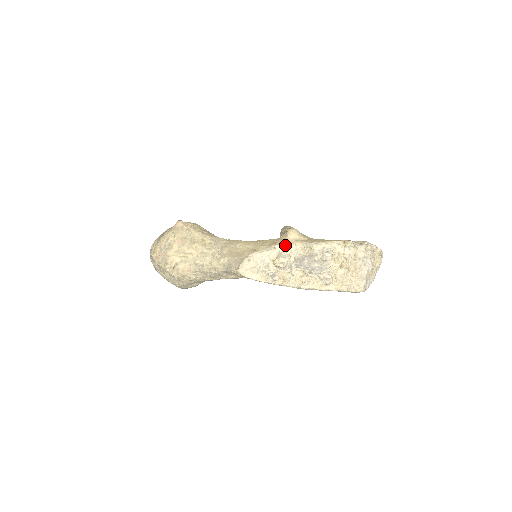
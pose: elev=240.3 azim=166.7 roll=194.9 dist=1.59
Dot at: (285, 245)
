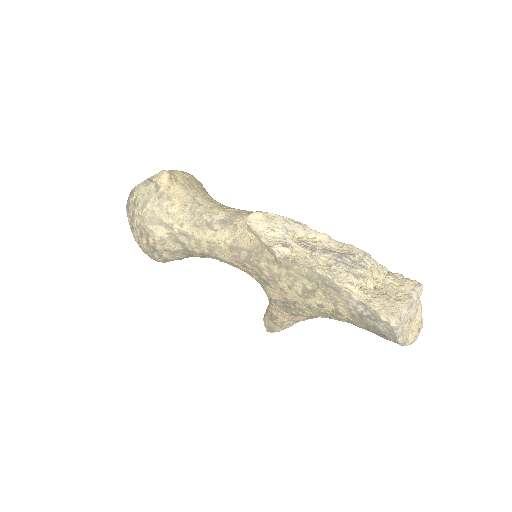
Dot at: (318, 233)
